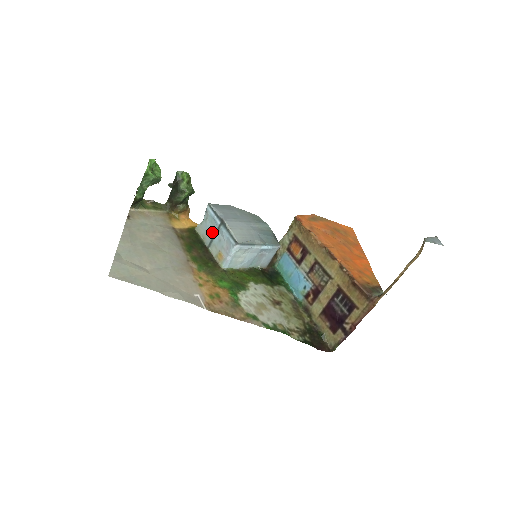
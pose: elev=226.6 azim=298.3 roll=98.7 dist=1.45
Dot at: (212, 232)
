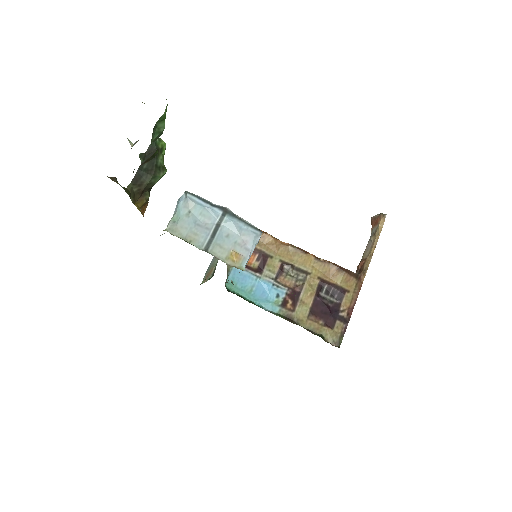
Dot at: (208, 228)
